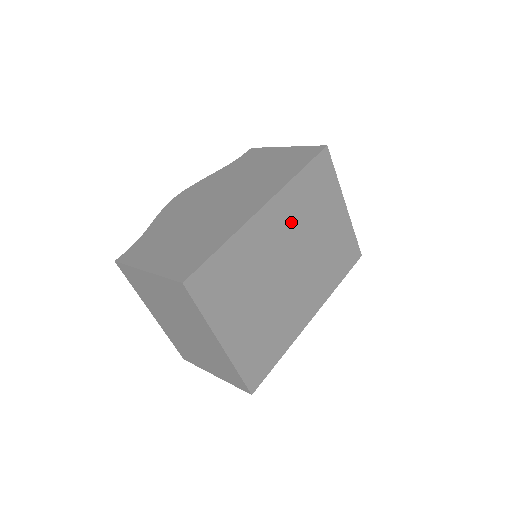
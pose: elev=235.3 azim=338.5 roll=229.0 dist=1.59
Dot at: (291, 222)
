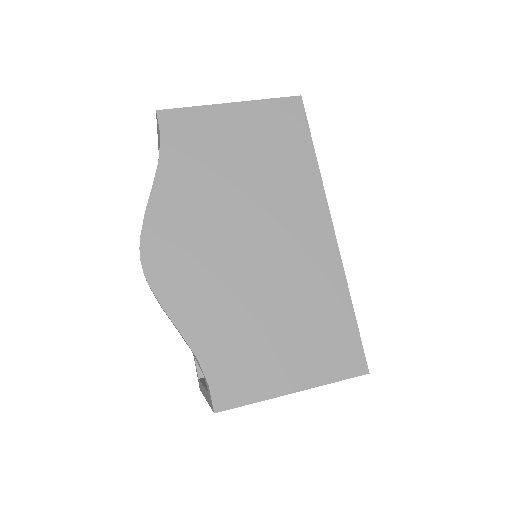
Dot at: occluded
